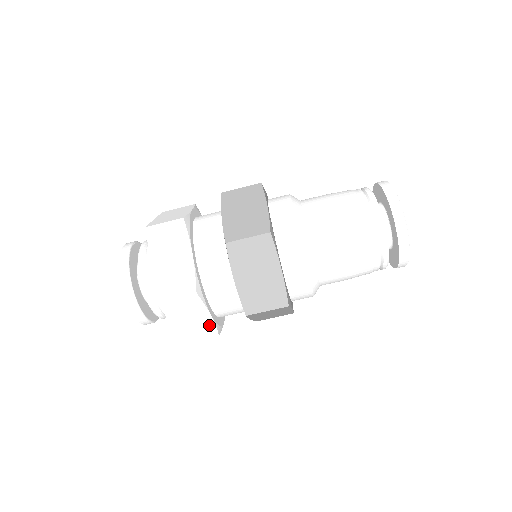
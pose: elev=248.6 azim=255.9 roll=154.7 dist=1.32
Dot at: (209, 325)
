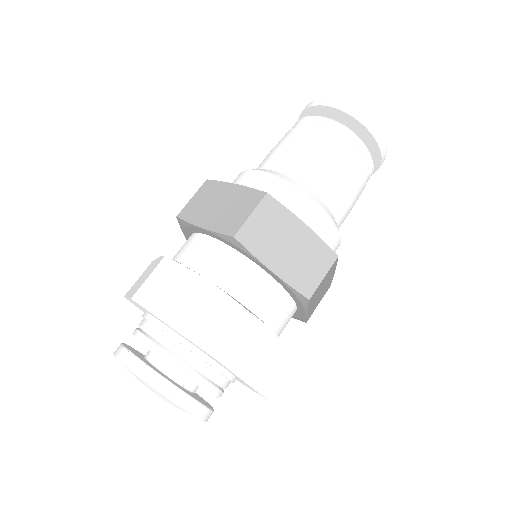
Dot at: (219, 299)
